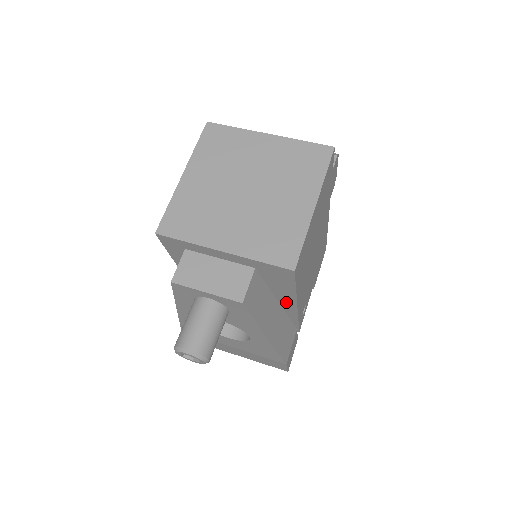
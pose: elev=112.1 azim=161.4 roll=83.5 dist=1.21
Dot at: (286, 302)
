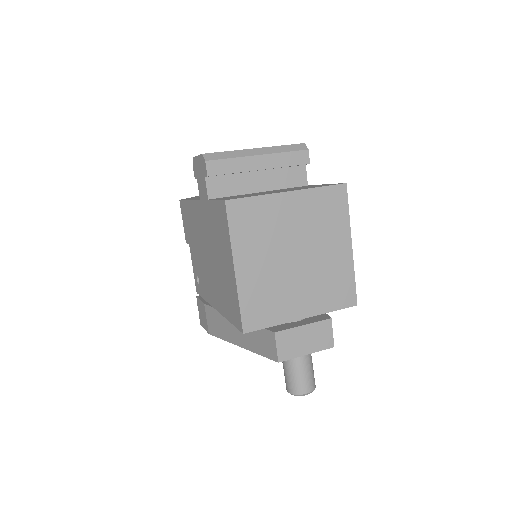
Dot at: occluded
